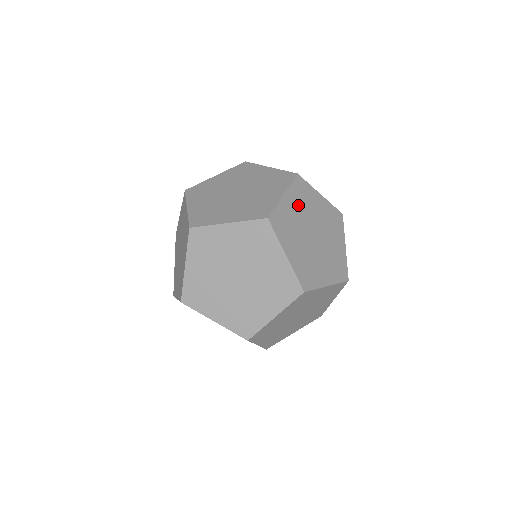
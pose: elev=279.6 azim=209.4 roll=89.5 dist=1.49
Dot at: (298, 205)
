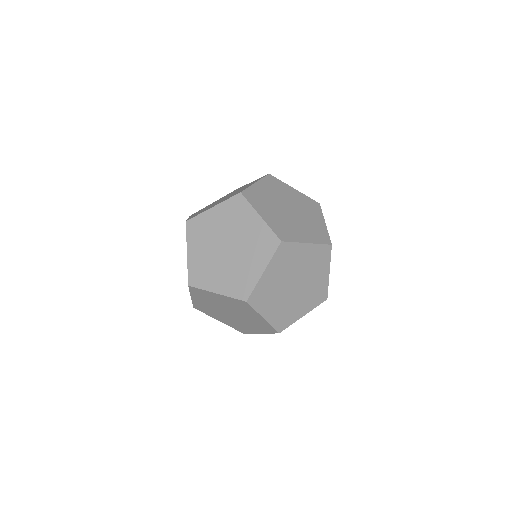
Dot at: (298, 200)
